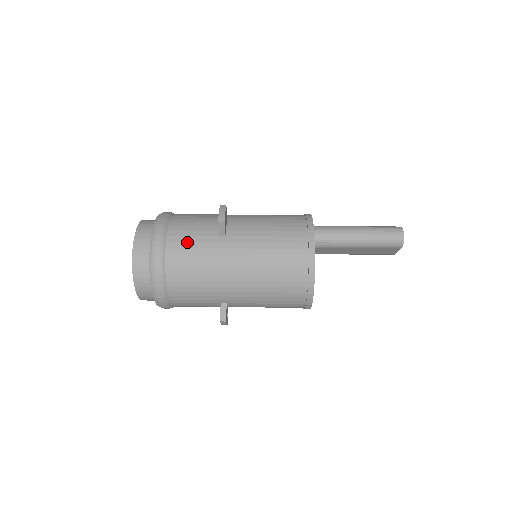
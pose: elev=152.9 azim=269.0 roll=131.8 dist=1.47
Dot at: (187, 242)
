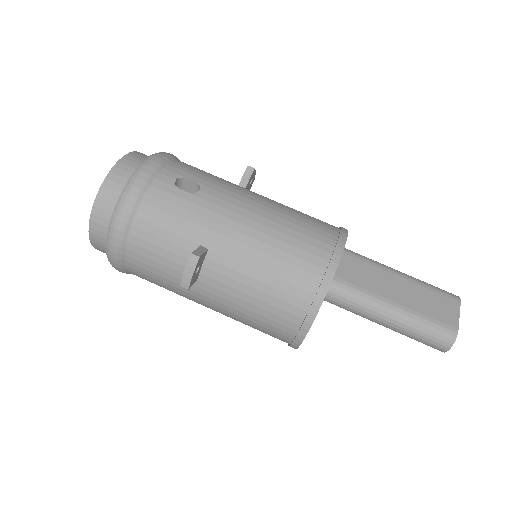
Dot at: (149, 266)
